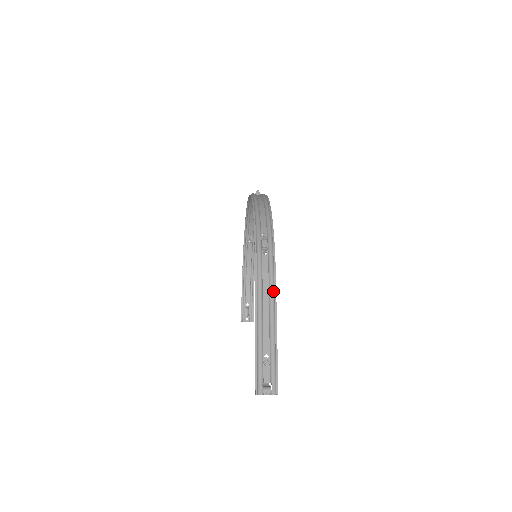
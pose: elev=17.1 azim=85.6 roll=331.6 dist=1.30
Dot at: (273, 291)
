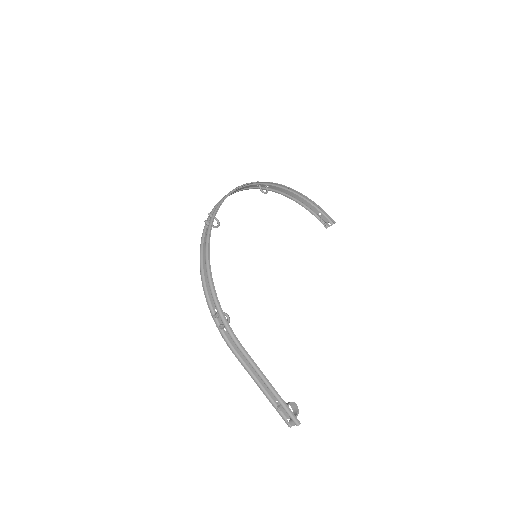
Dot at: (248, 359)
